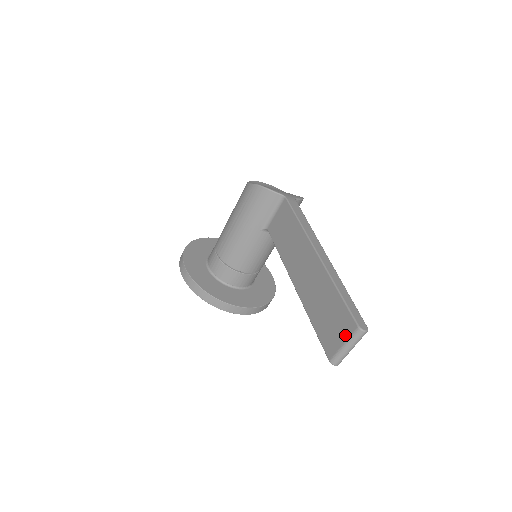
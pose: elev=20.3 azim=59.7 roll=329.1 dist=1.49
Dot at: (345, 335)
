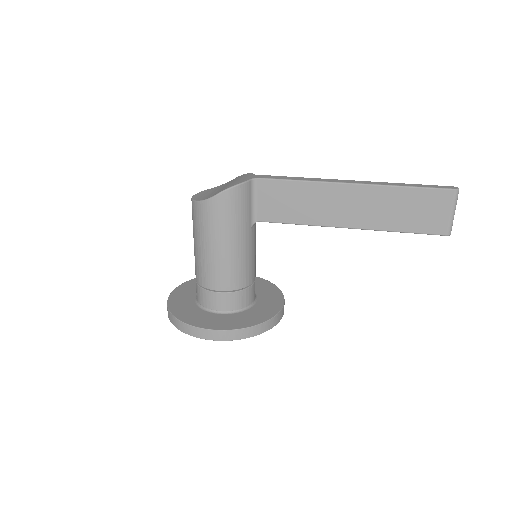
Dot at: (447, 206)
